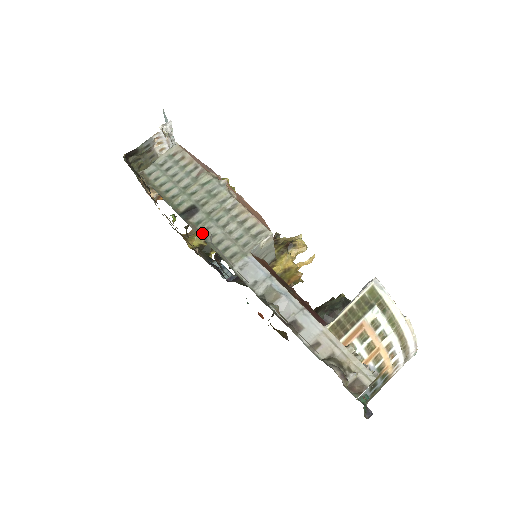
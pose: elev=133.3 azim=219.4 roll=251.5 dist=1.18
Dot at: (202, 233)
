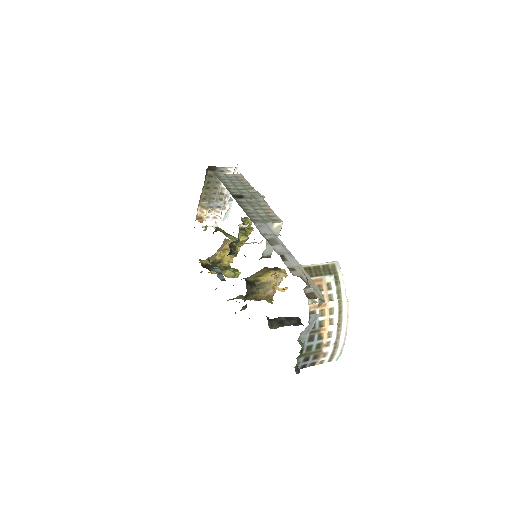
Dot at: occluded
